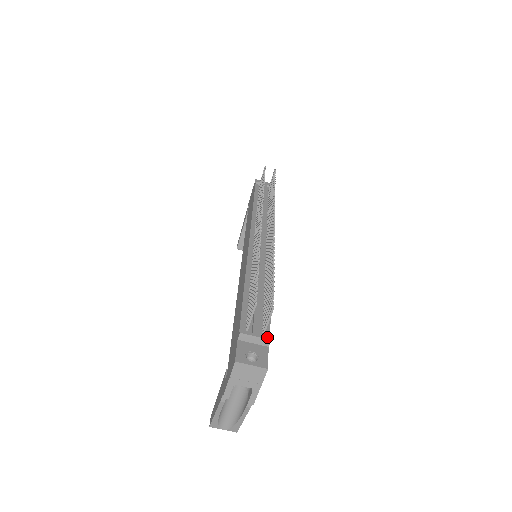
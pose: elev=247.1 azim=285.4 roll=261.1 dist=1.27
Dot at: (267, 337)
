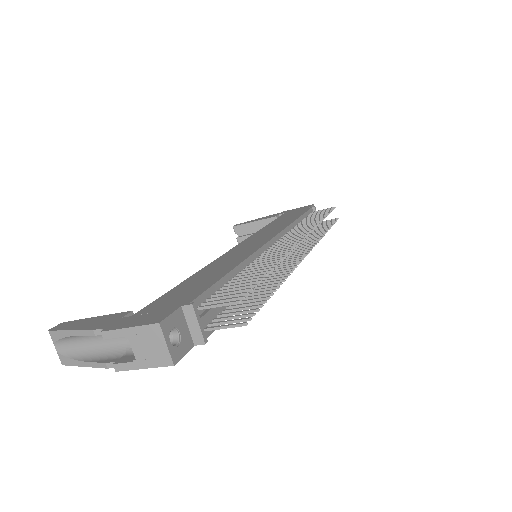
Dot at: (206, 337)
